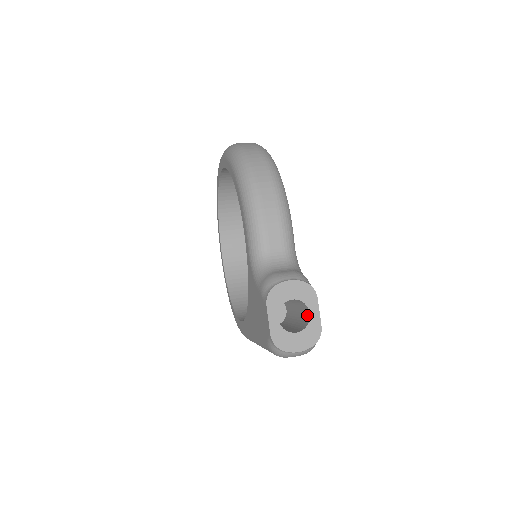
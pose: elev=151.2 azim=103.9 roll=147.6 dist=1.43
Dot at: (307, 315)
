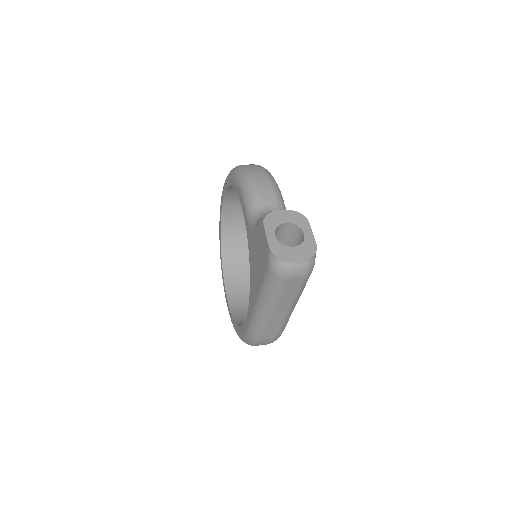
Dot at: (302, 239)
